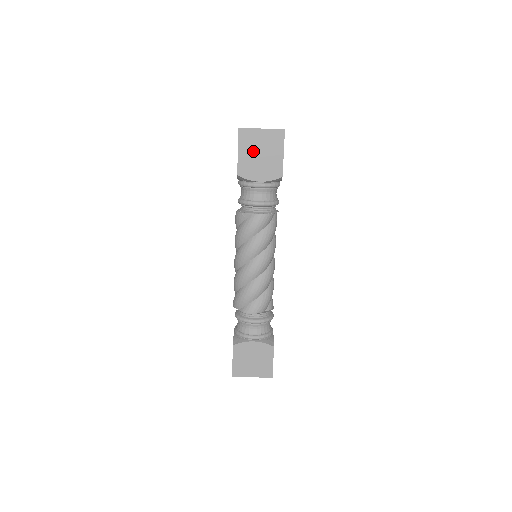
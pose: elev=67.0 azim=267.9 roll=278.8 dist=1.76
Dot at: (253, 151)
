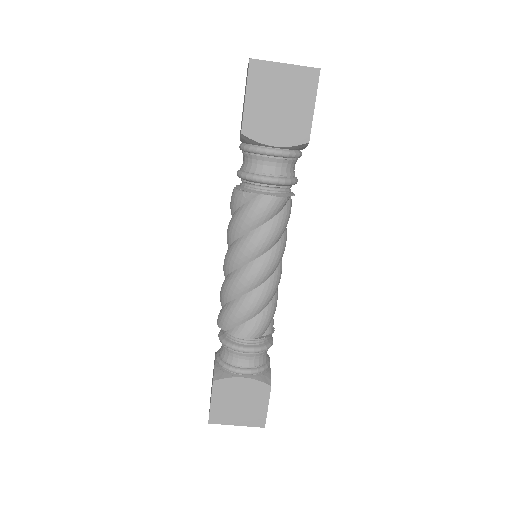
Dot at: (269, 98)
